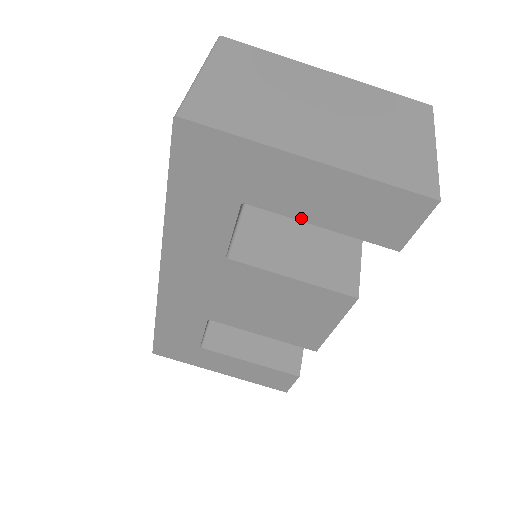
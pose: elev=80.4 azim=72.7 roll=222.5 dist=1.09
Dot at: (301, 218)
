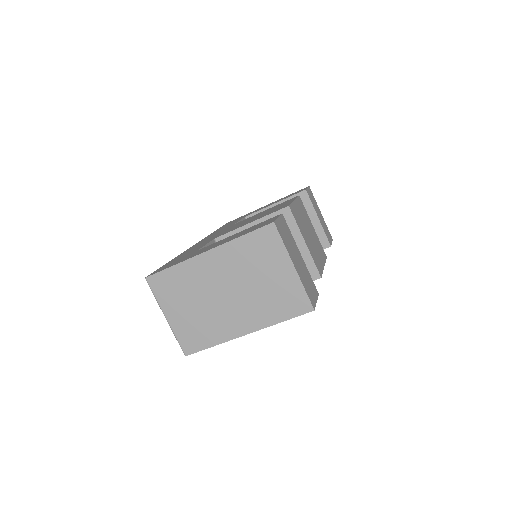
Dot at: occluded
